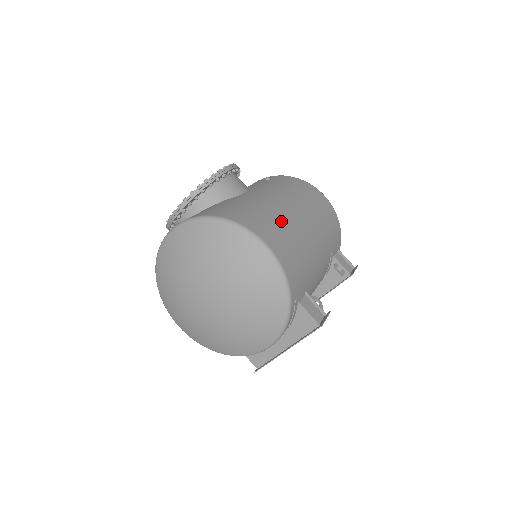
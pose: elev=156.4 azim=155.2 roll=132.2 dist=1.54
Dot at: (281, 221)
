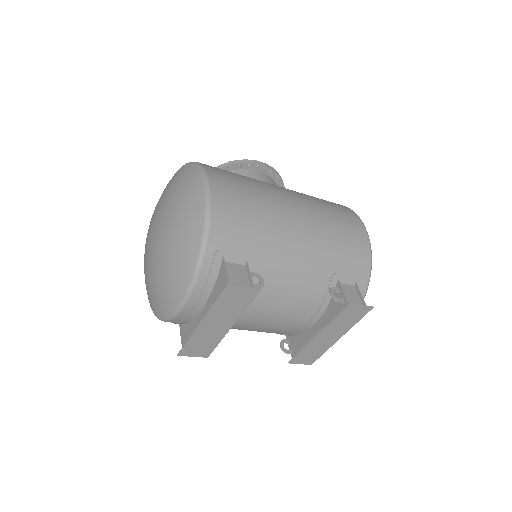
Dot at: (257, 188)
